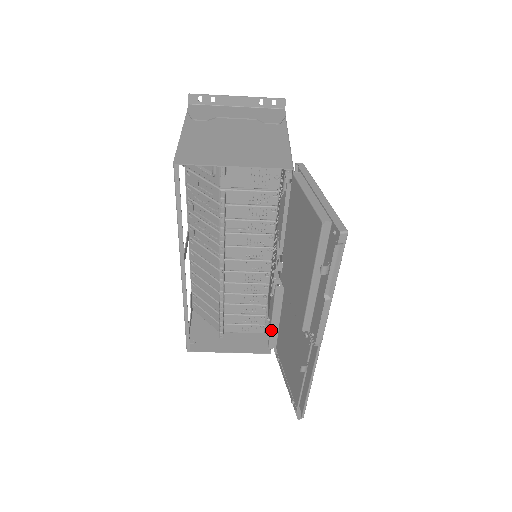
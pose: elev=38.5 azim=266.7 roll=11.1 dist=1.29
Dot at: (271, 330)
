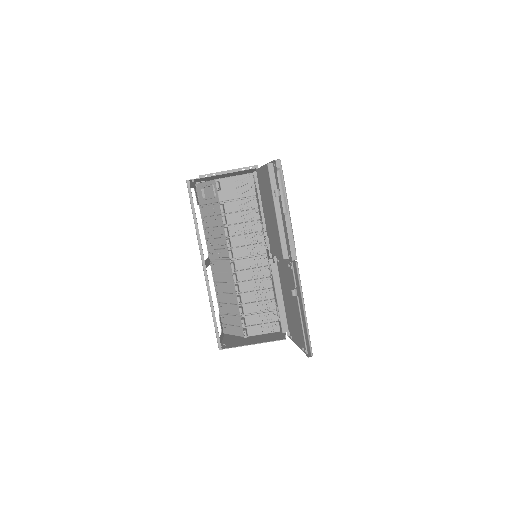
Dot at: (279, 310)
